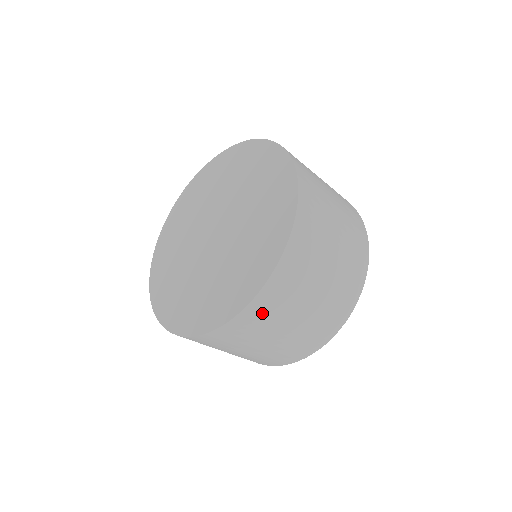
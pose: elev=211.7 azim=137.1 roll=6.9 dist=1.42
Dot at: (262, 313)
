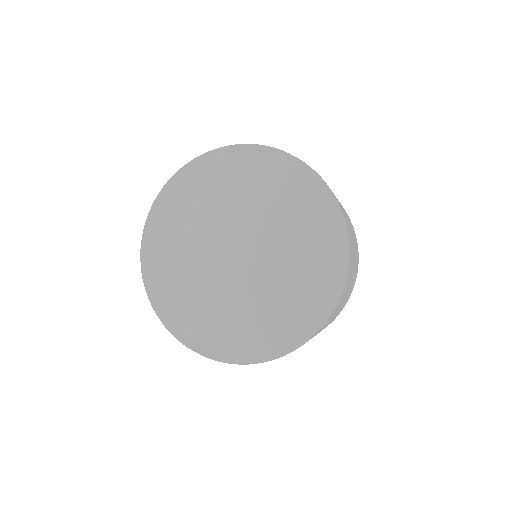
Dot at: occluded
